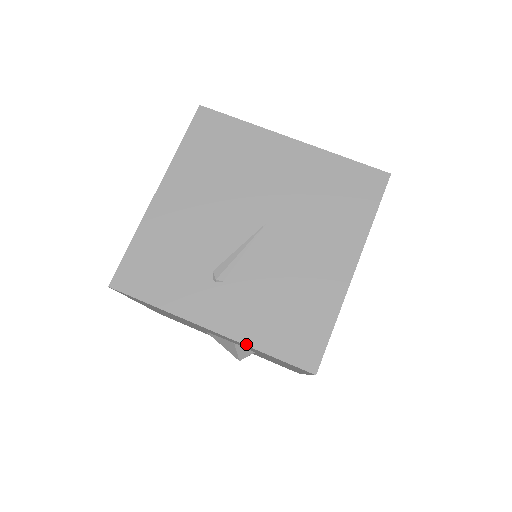
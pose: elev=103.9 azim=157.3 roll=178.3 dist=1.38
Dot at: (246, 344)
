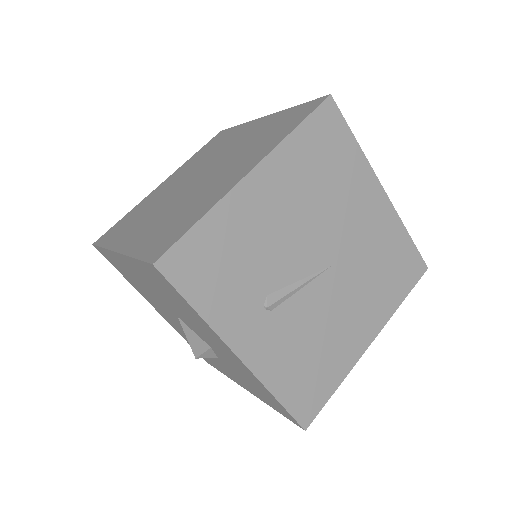
Dot at: (265, 384)
